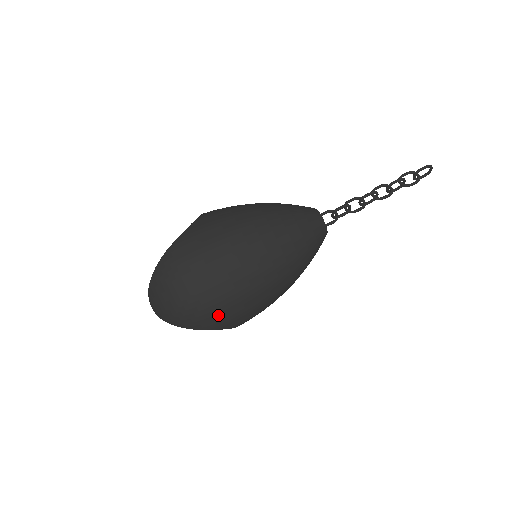
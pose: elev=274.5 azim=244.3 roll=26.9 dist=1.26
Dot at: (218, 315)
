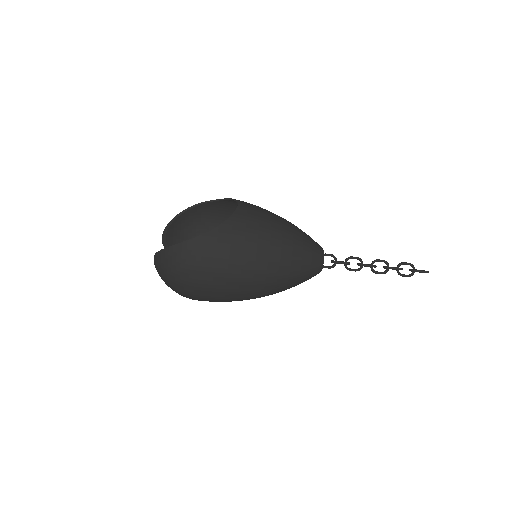
Dot at: (201, 299)
